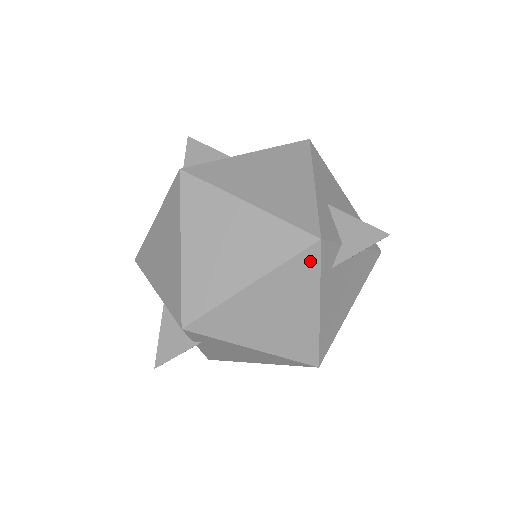
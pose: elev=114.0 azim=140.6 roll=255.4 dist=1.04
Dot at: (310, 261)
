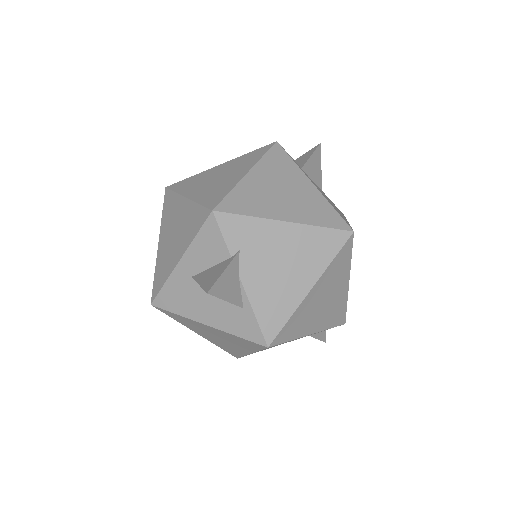
Dot at: (280, 154)
